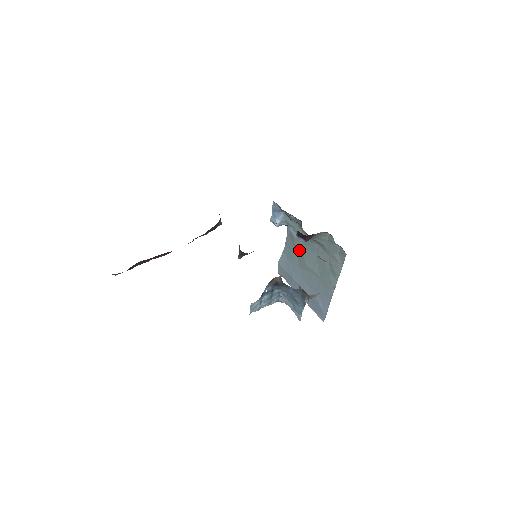
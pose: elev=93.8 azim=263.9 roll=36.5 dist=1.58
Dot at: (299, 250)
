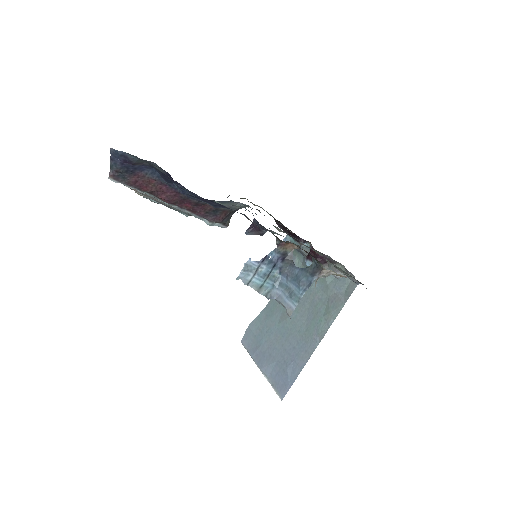
Dot at: occluded
